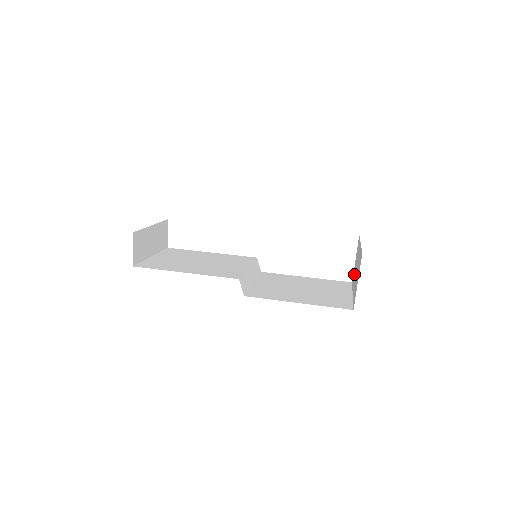
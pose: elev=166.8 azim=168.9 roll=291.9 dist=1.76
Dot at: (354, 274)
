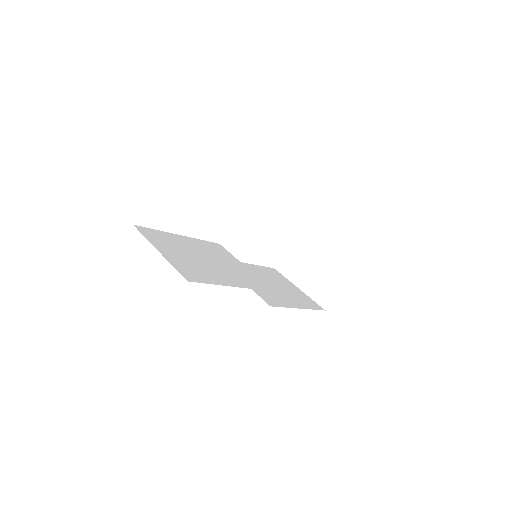
Dot at: (292, 267)
